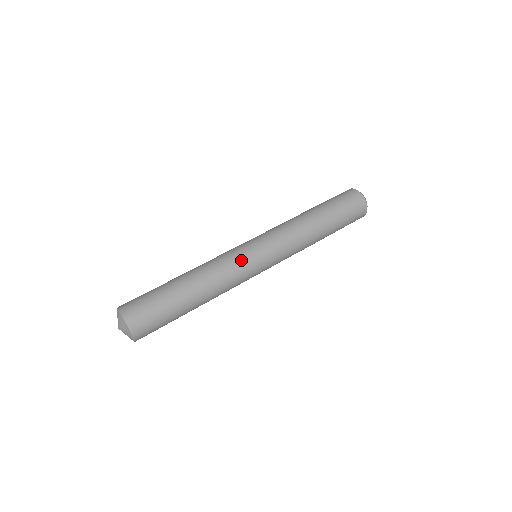
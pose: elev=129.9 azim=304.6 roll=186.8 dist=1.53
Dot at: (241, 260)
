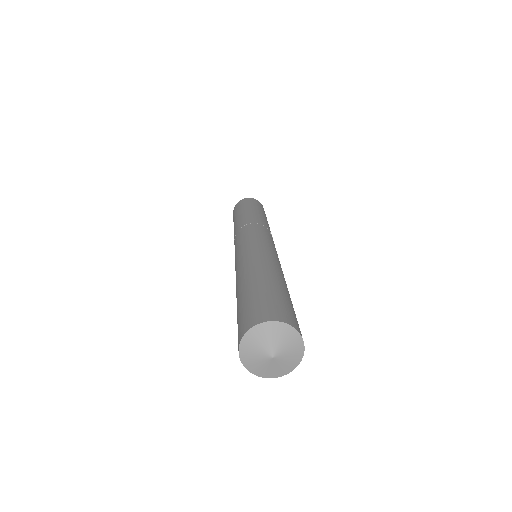
Dot at: (260, 245)
